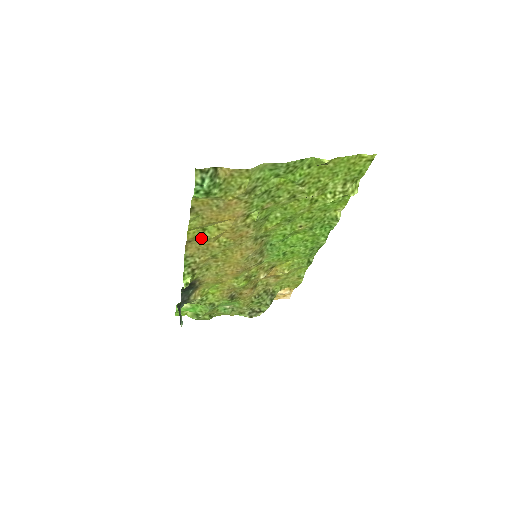
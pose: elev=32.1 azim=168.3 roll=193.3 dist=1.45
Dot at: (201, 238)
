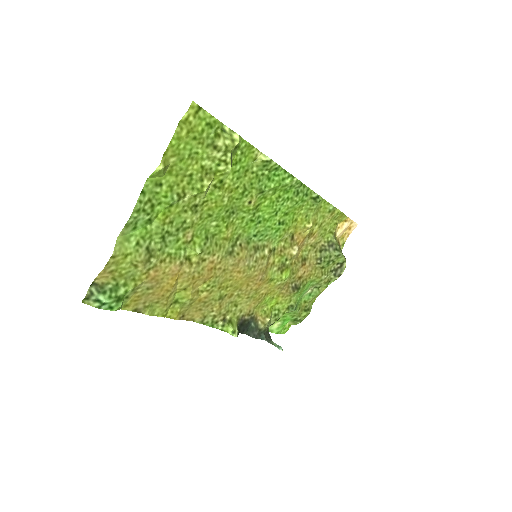
Dot at: (185, 306)
